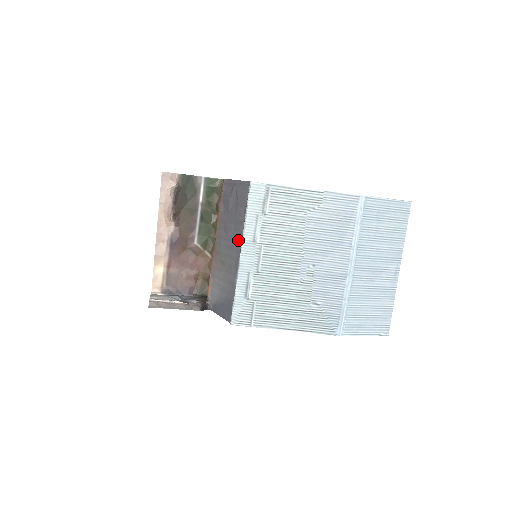
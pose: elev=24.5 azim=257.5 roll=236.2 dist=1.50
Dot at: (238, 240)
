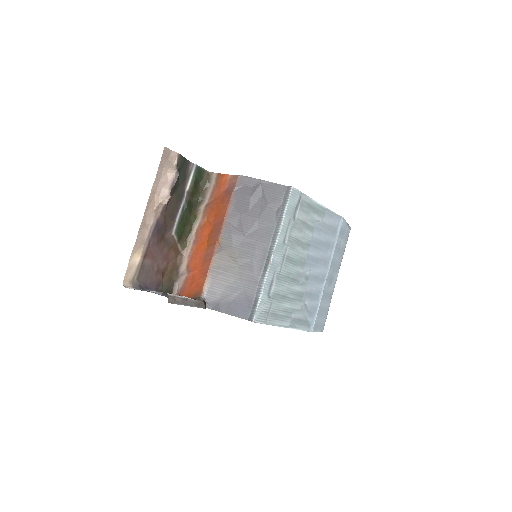
Dot at: (266, 239)
